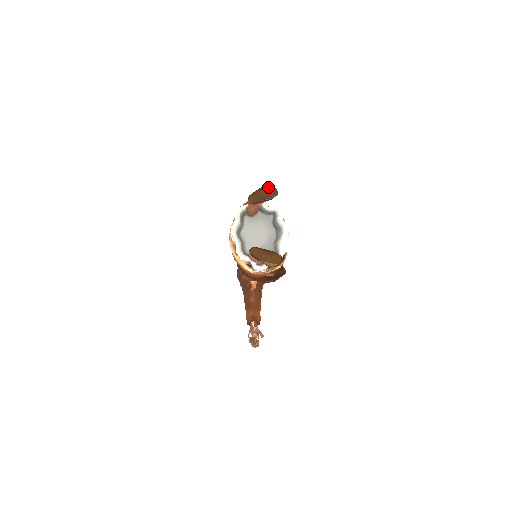
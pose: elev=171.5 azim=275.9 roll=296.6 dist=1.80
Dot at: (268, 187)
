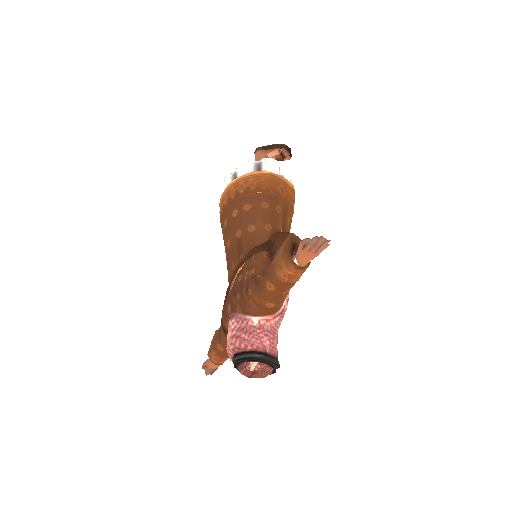
Dot at: occluded
